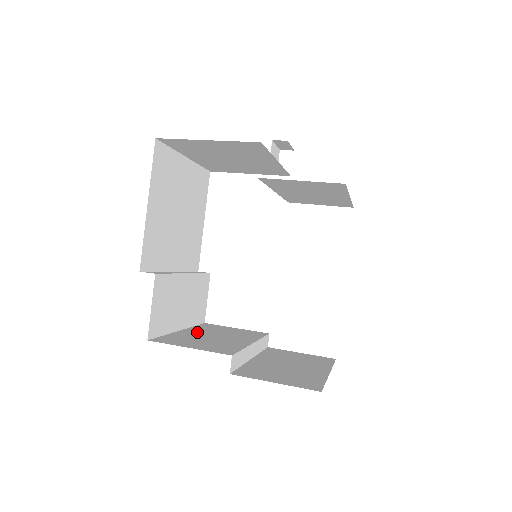
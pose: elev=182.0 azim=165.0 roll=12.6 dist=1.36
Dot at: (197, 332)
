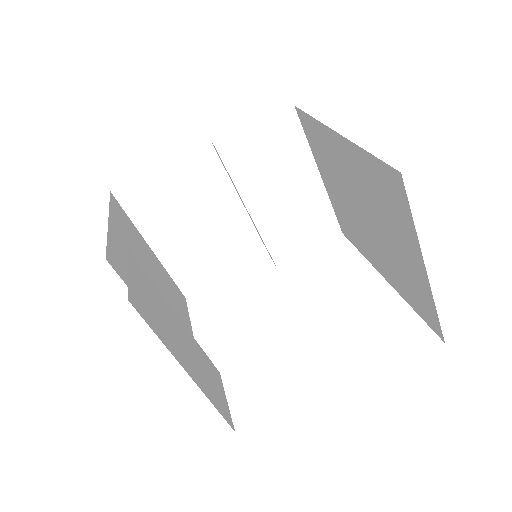
Dot at: occluded
